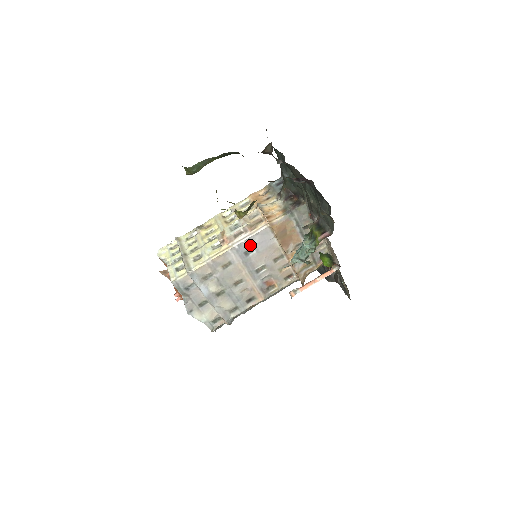
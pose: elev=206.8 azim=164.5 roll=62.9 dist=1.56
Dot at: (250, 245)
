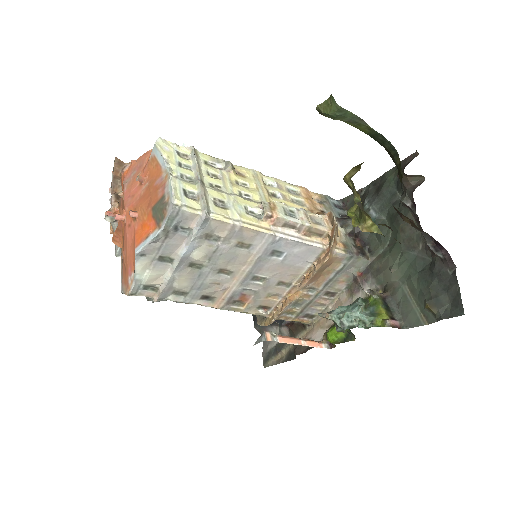
Dot at: (287, 248)
